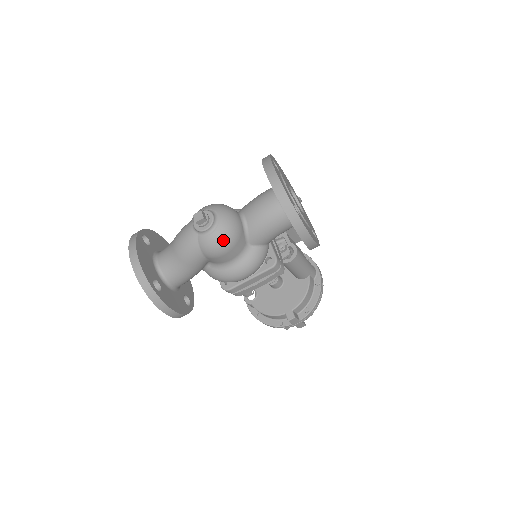
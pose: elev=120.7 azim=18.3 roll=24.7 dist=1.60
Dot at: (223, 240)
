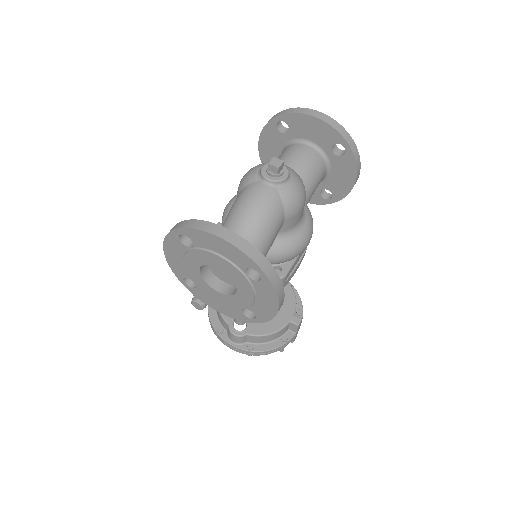
Dot at: (302, 188)
